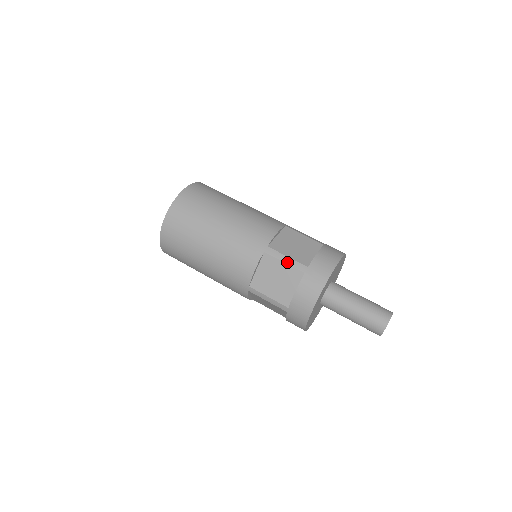
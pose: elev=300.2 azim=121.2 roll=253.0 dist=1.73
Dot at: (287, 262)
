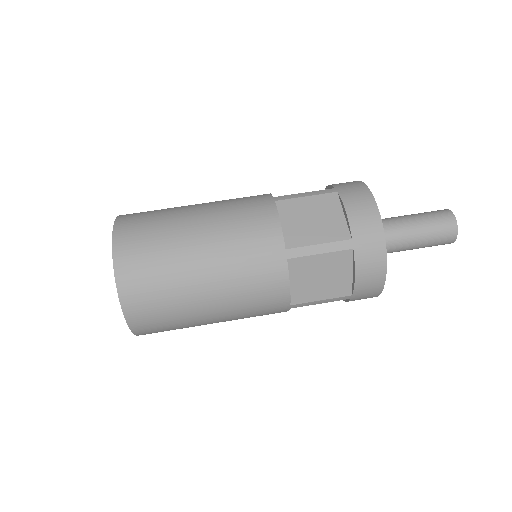
Dot at: (309, 195)
